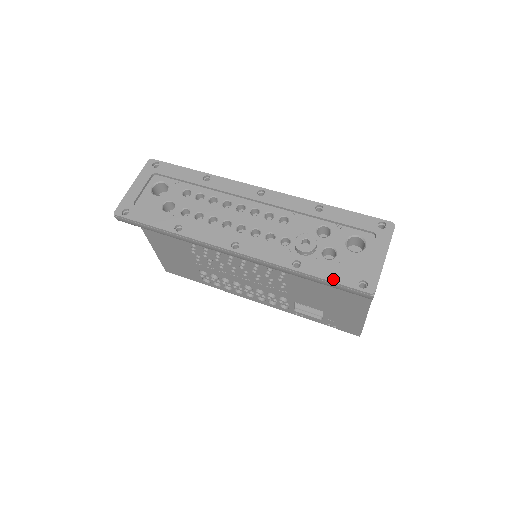
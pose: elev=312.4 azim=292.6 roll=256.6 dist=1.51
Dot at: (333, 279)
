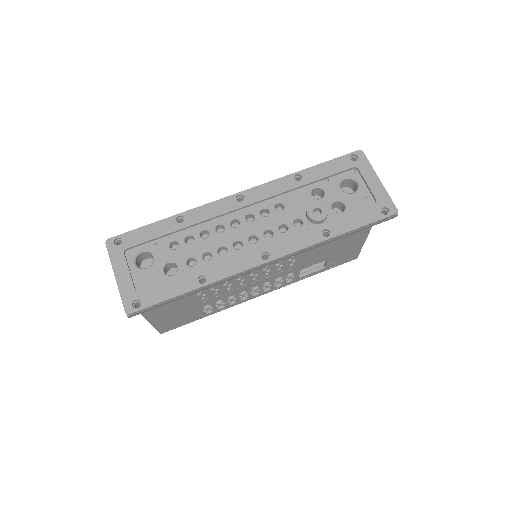
Dot at: (362, 223)
